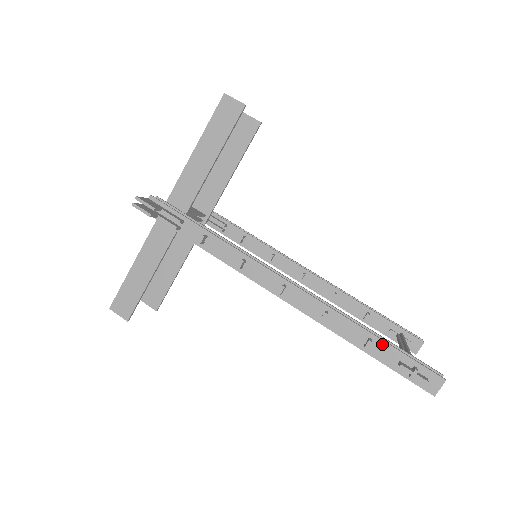
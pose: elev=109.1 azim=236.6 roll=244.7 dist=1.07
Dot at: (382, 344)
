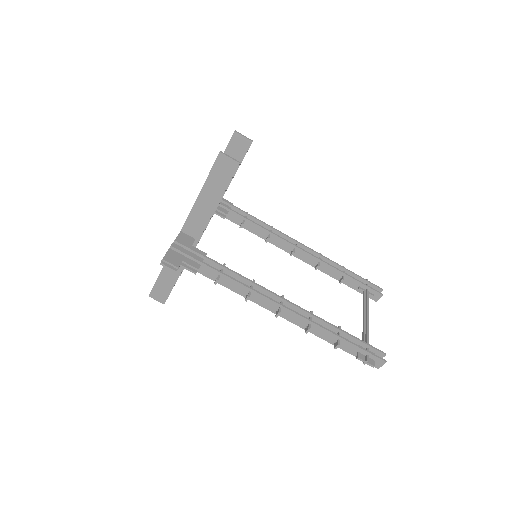
Dot at: (347, 343)
